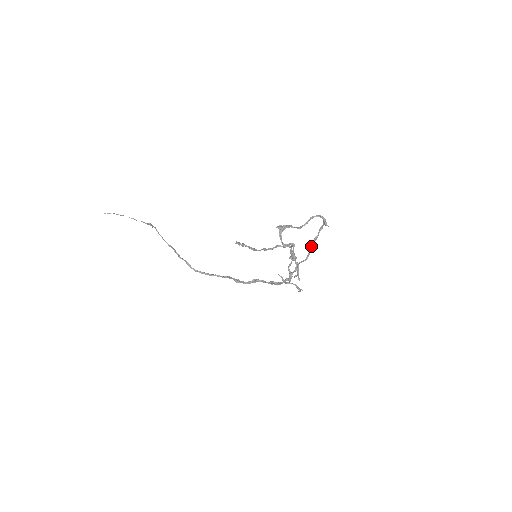
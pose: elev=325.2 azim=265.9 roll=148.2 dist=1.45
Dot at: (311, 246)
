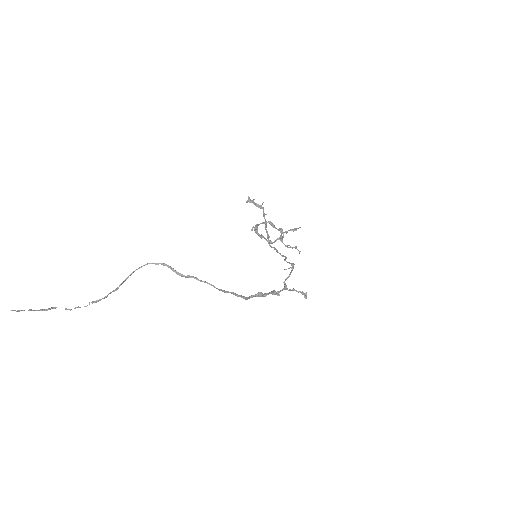
Dot at: occluded
